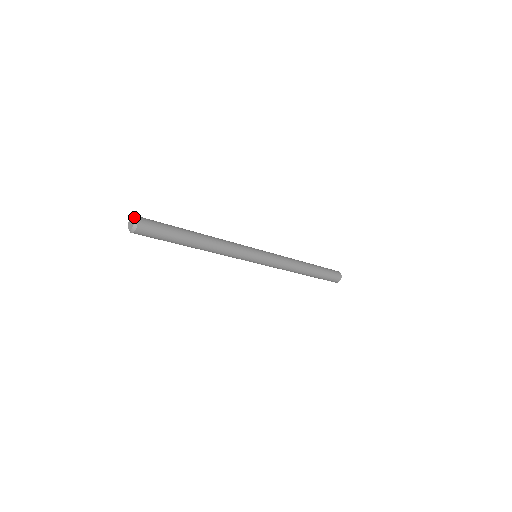
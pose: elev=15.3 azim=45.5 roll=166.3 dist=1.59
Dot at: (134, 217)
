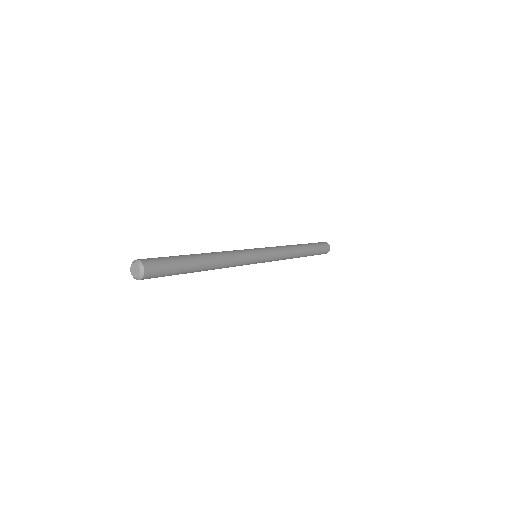
Dot at: (133, 262)
